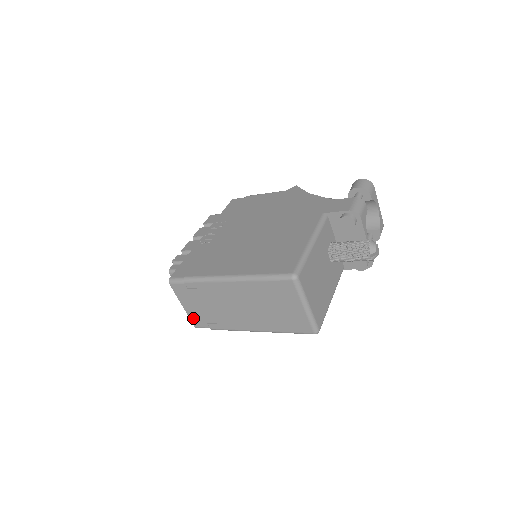
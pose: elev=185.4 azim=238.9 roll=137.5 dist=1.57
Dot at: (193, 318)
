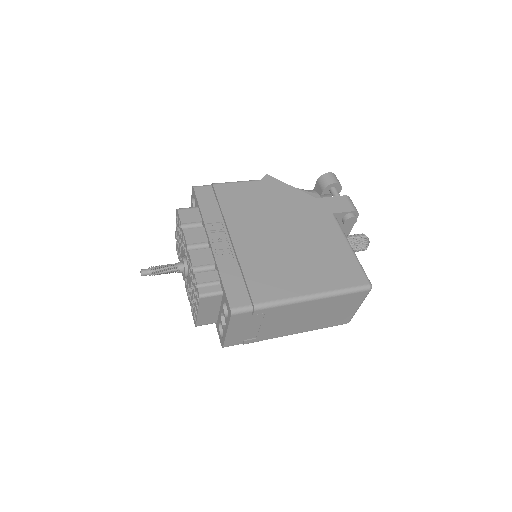
Dot at: (229, 340)
